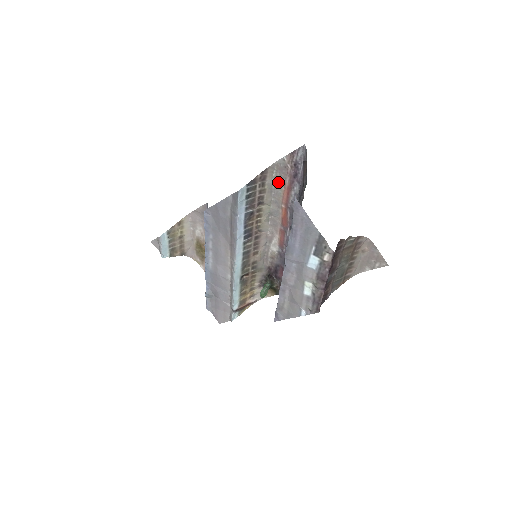
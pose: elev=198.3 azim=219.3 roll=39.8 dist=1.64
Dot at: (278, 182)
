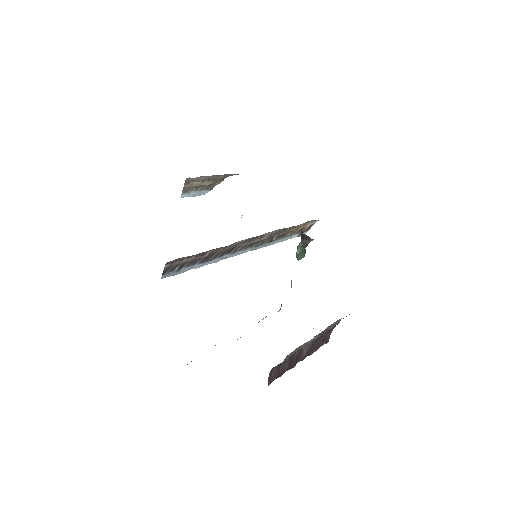
Dot at: occluded
